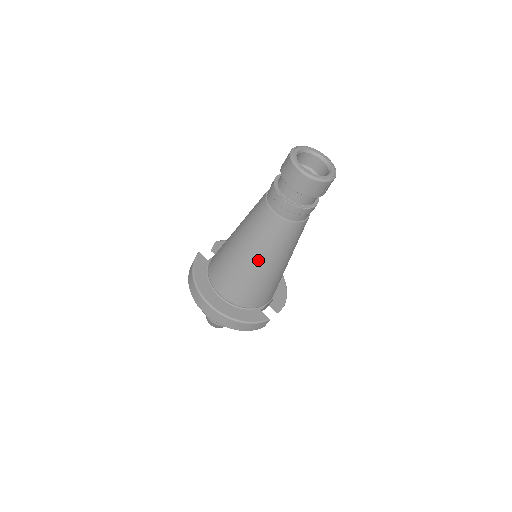
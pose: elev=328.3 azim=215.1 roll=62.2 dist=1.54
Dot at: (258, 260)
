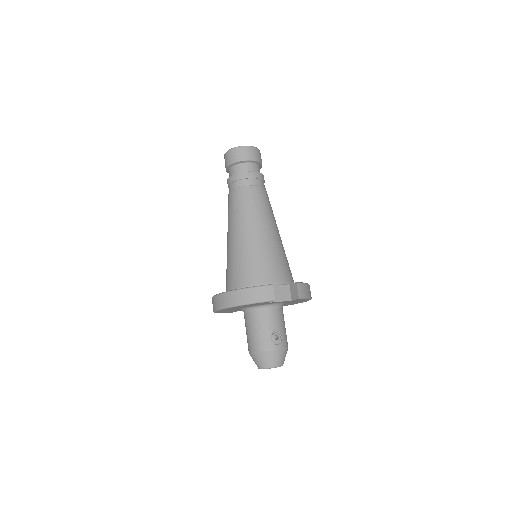
Dot at: (236, 232)
